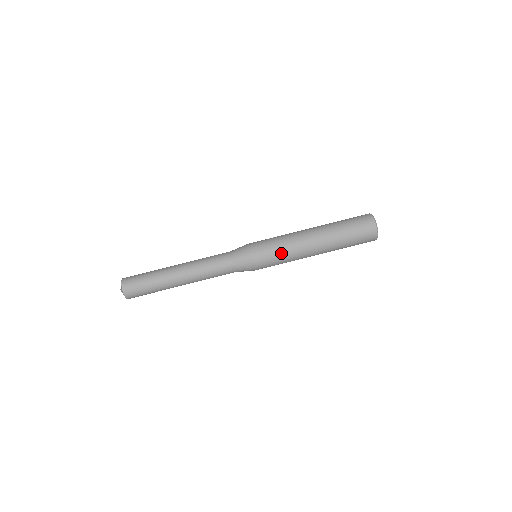
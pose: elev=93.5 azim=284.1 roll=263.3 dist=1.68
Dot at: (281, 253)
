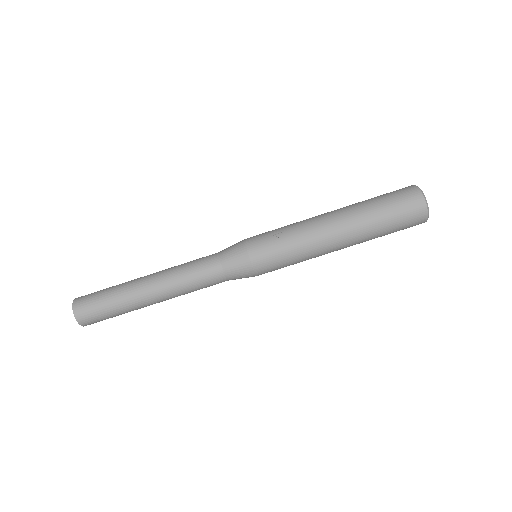
Dot at: (294, 263)
